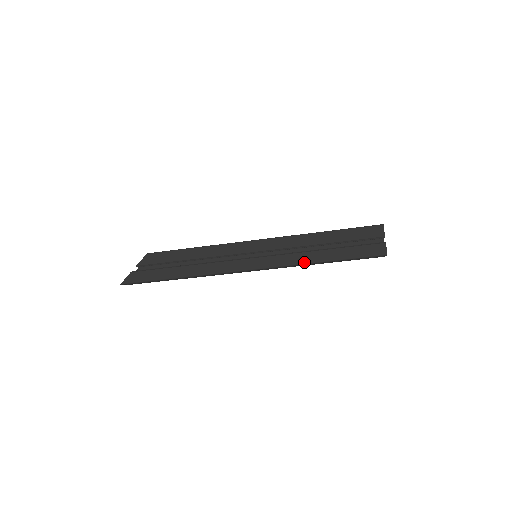
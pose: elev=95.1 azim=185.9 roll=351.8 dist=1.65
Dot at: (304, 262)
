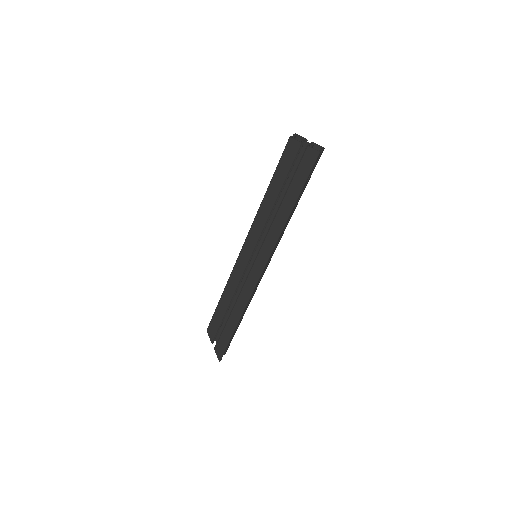
Dot at: (282, 226)
